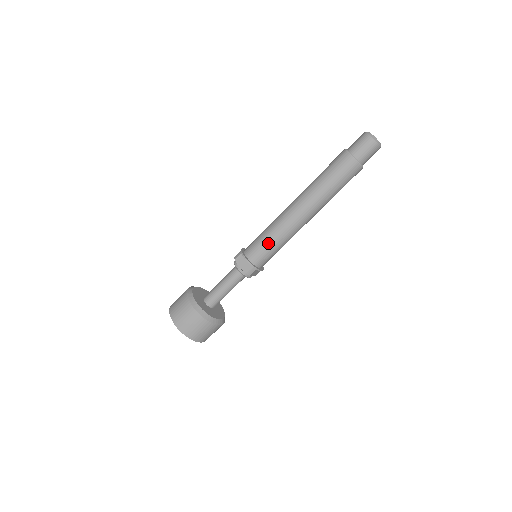
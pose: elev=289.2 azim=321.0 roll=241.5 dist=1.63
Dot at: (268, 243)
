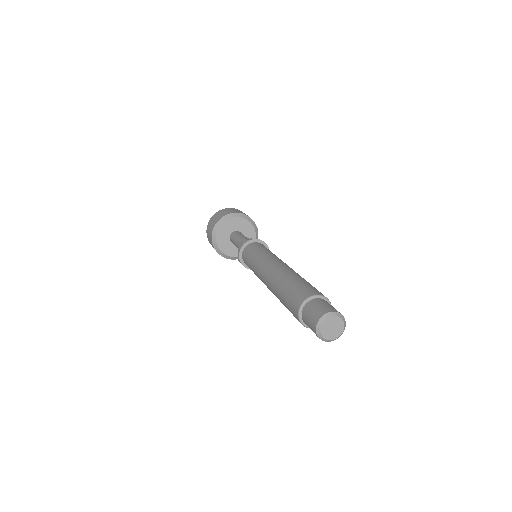
Dot at: (250, 264)
